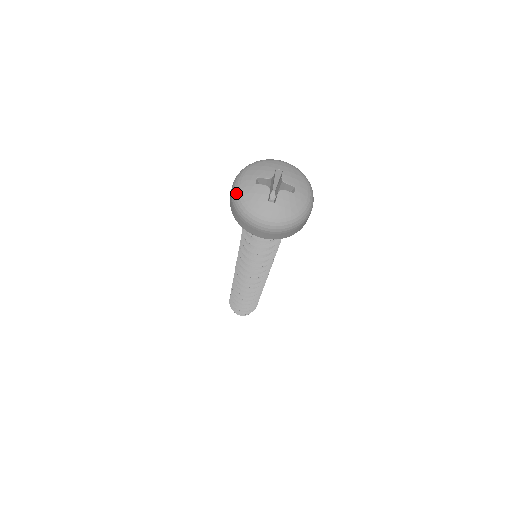
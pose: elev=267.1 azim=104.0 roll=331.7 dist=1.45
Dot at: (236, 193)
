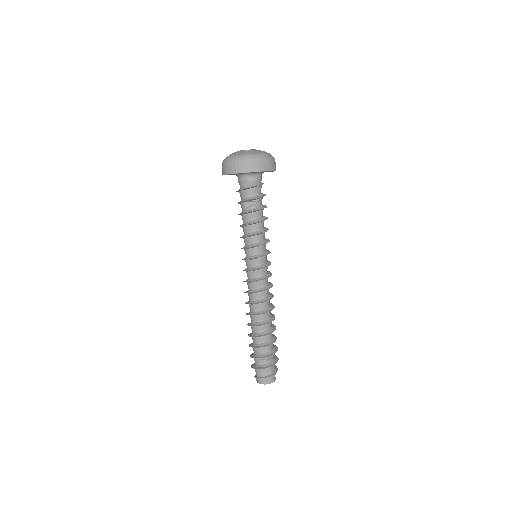
Dot at: (225, 159)
